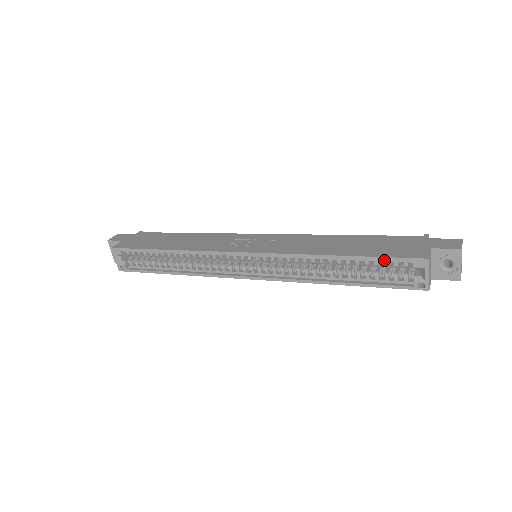
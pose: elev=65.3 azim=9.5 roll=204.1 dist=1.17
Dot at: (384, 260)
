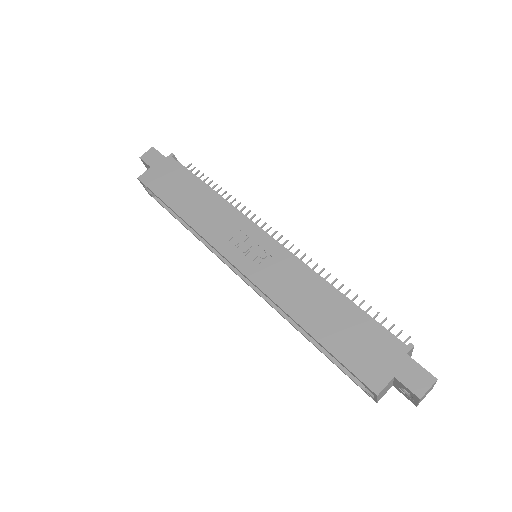
Dot at: (342, 364)
